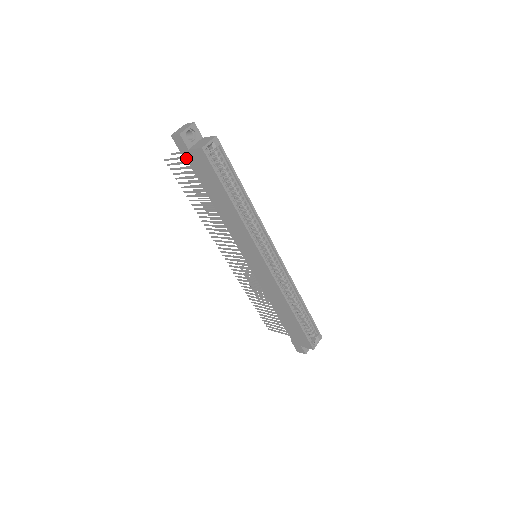
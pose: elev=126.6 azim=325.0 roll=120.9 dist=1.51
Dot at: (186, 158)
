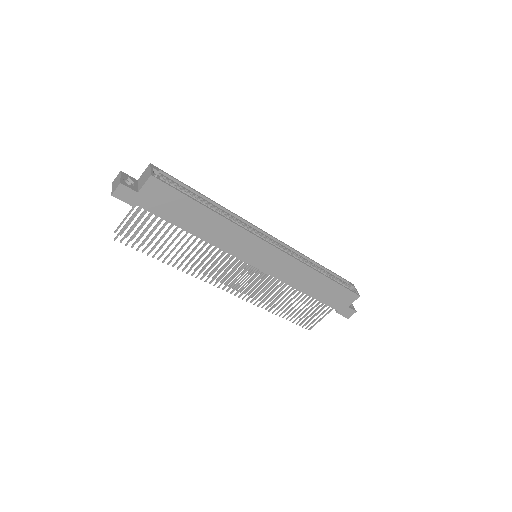
Dot at: (139, 206)
